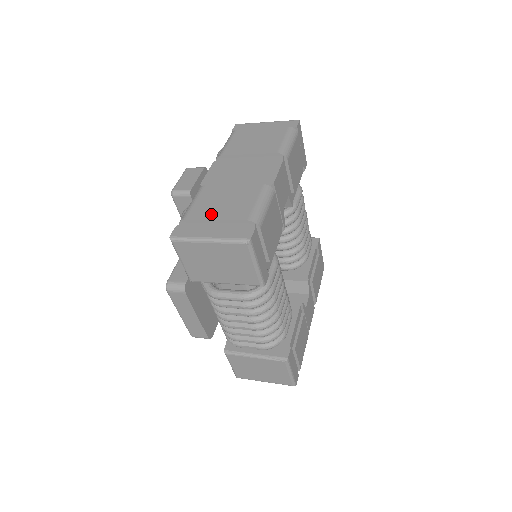
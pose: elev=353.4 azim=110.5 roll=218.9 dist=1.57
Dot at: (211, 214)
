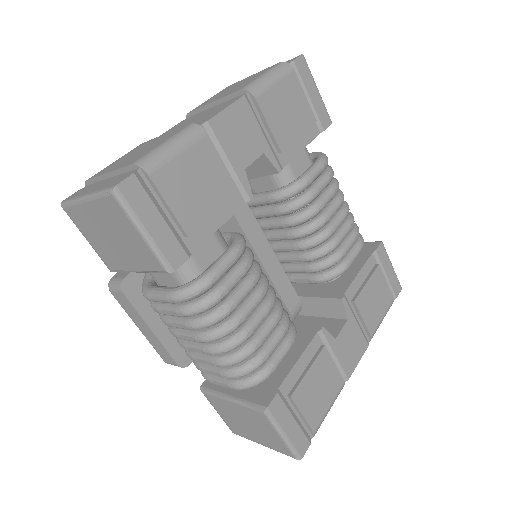
Dot at: (111, 168)
